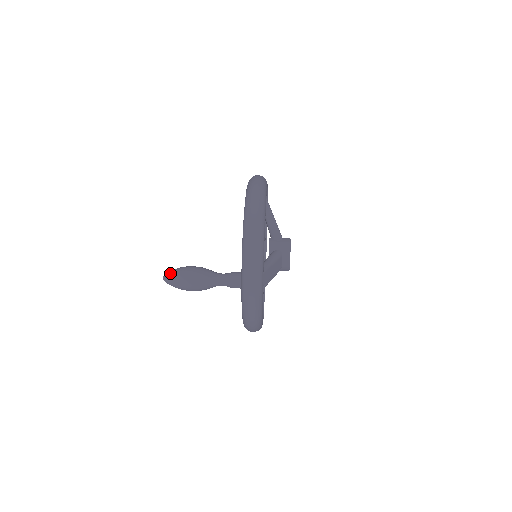
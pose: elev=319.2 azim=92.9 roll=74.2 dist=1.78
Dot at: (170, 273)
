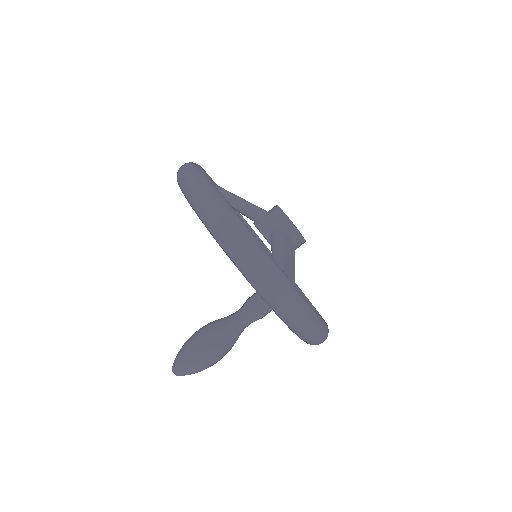
Dot at: (177, 362)
